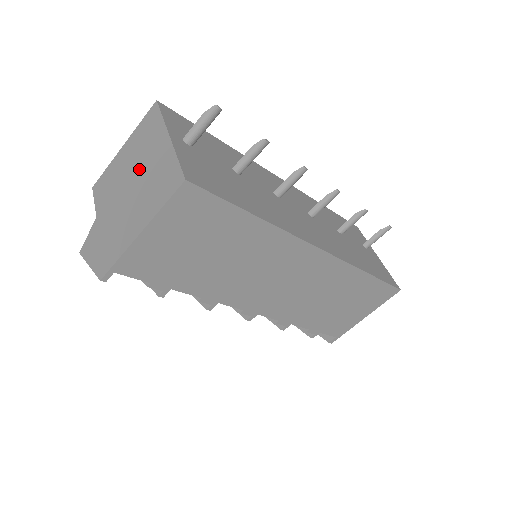
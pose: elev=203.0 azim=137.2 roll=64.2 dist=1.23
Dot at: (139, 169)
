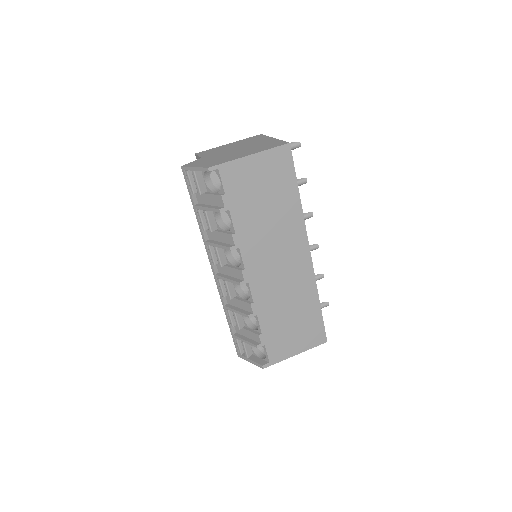
Dot at: (247, 145)
